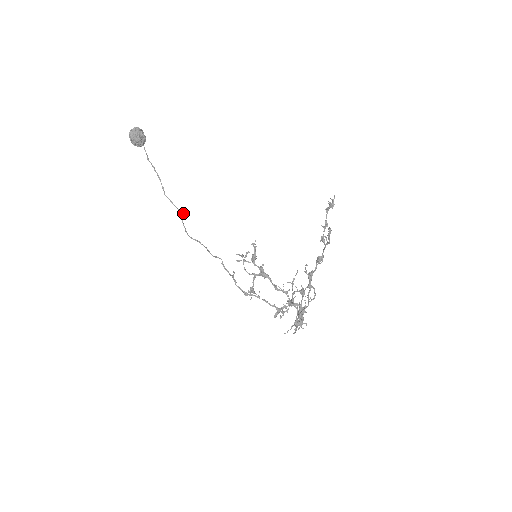
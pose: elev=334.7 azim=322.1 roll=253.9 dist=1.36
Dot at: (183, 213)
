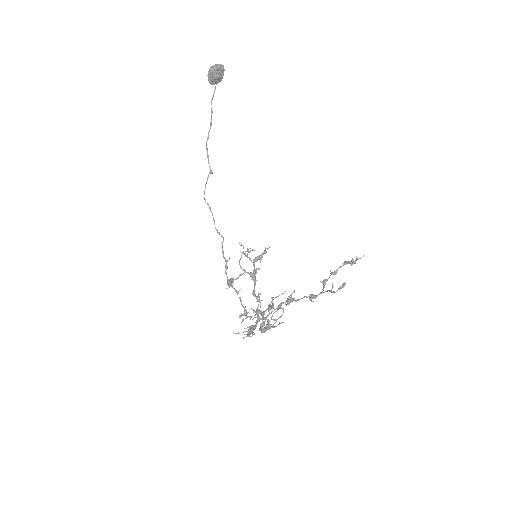
Dot at: (212, 173)
